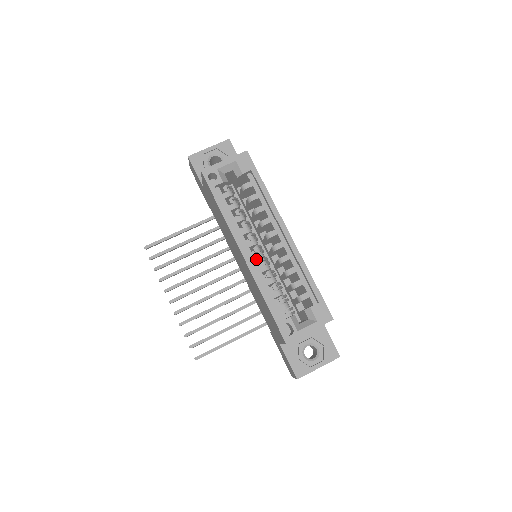
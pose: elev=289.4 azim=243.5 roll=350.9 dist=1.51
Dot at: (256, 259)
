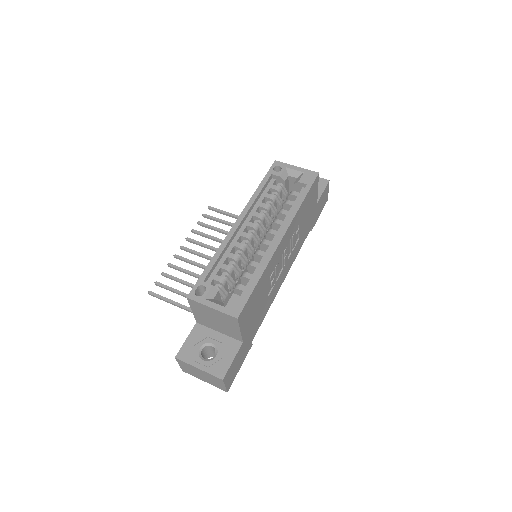
Dot at: (242, 235)
